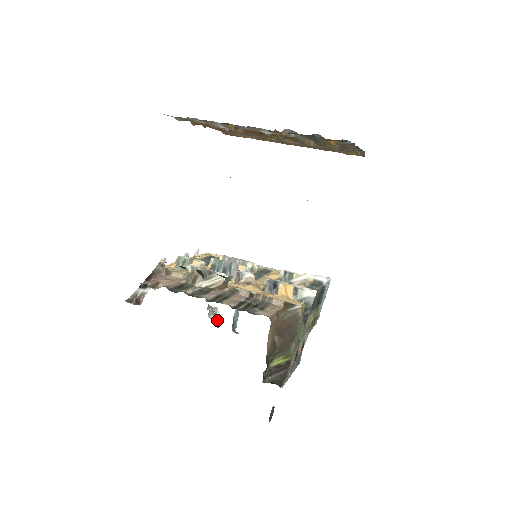
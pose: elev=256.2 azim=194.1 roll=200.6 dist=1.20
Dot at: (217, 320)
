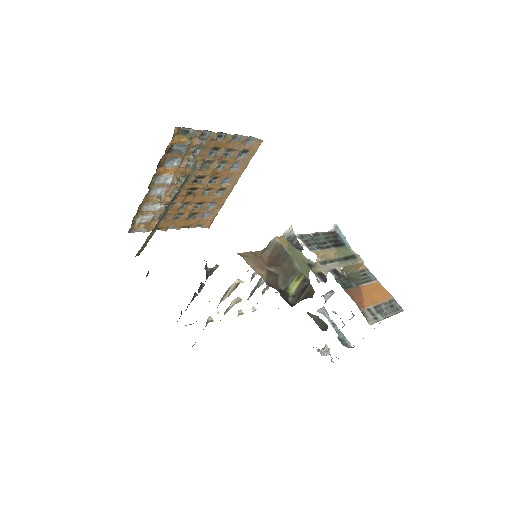
Dot at: occluded
